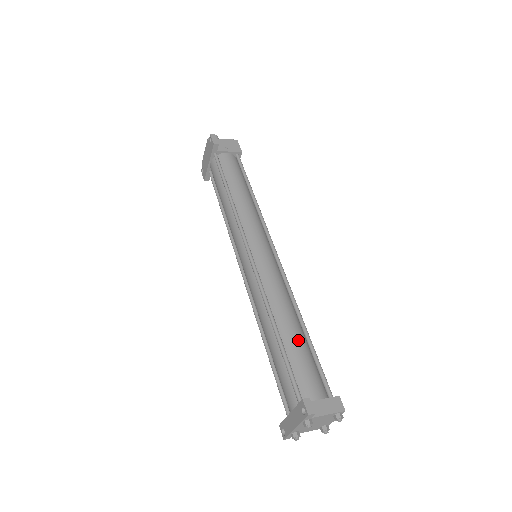
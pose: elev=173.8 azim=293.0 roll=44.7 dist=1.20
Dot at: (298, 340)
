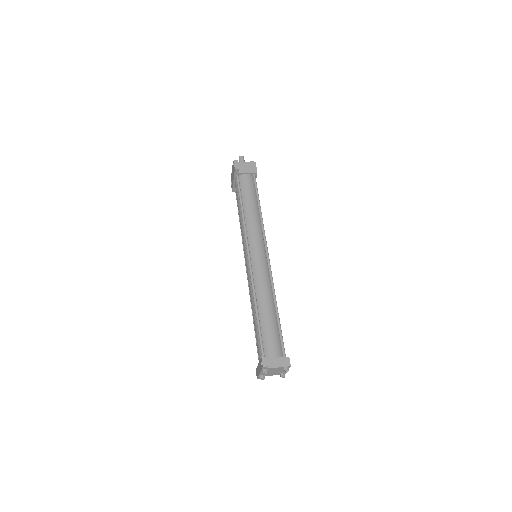
Dot at: (270, 319)
